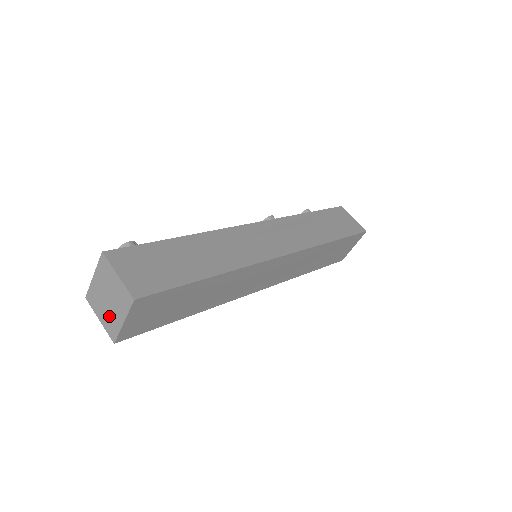
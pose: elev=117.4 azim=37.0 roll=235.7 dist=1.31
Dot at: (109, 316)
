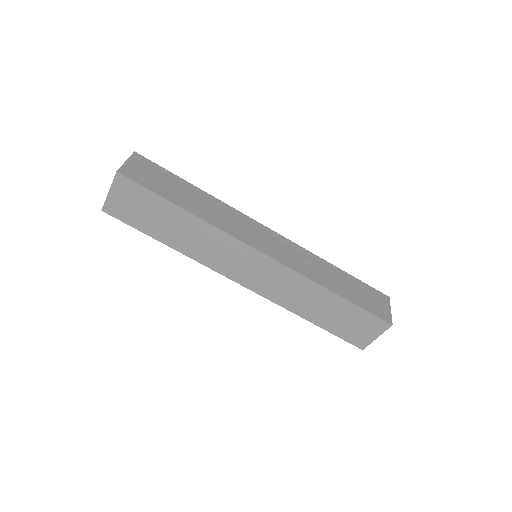
Dot at: occluded
